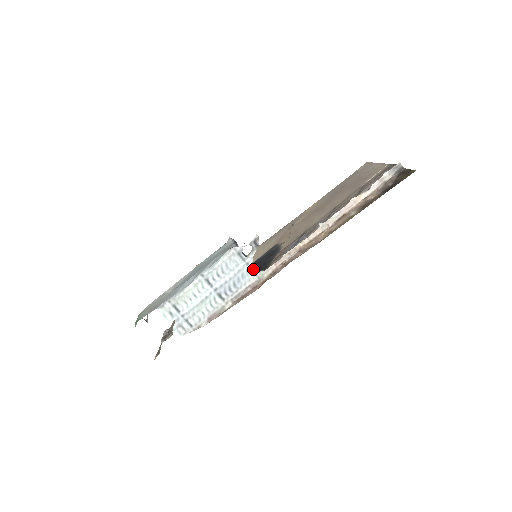
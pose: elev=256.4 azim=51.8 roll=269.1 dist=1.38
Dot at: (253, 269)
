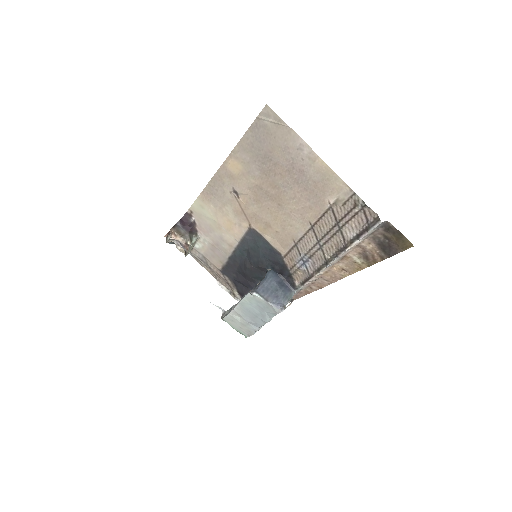
Dot at: occluded
